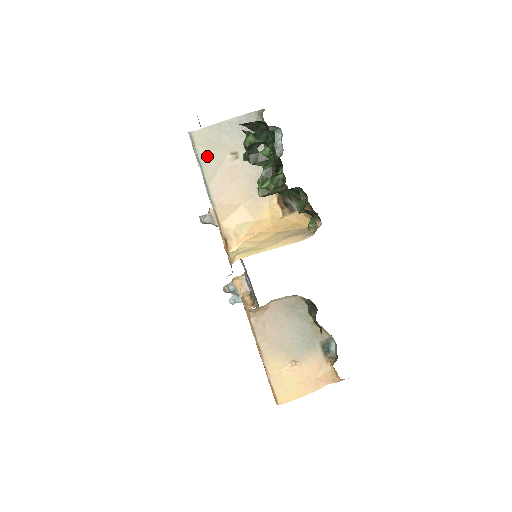
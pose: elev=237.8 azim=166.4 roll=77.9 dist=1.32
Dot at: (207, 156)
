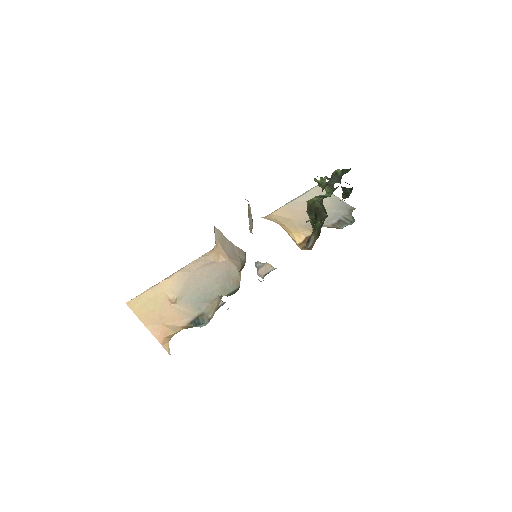
Dot at: (311, 195)
